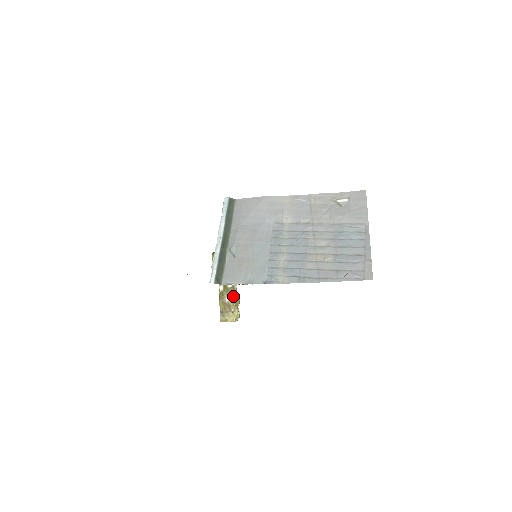
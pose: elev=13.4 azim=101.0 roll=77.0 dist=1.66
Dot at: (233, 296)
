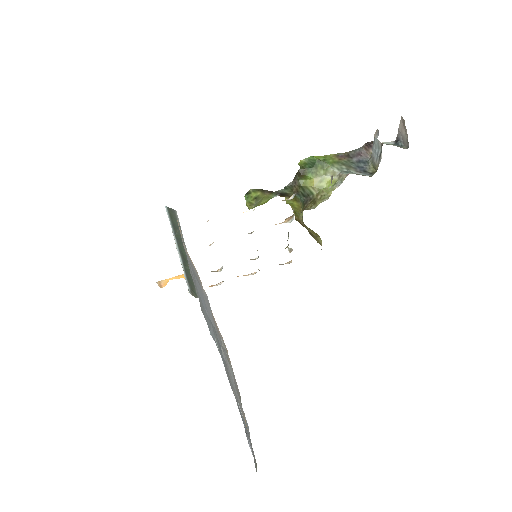
Dot at: (307, 227)
